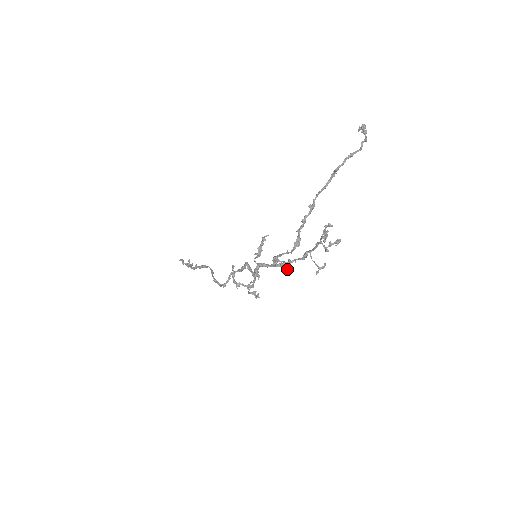
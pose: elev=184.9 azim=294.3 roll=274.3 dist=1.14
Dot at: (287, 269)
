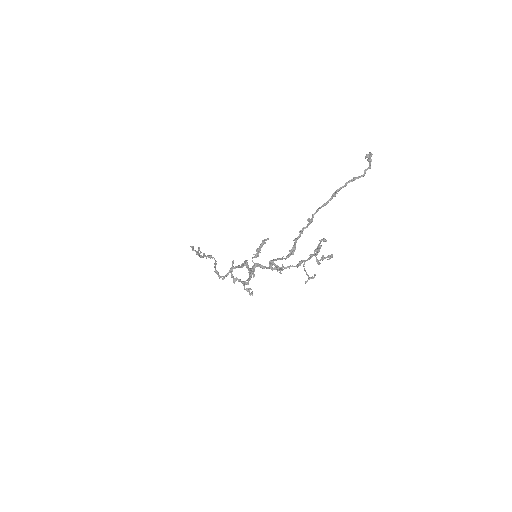
Dot at: (280, 273)
